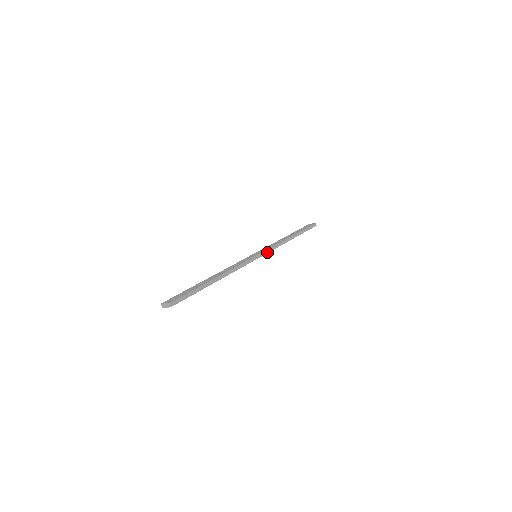
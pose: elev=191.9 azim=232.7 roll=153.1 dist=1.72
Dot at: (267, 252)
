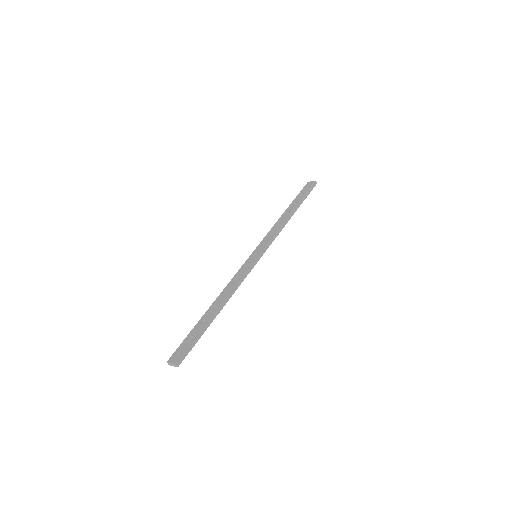
Dot at: (267, 248)
